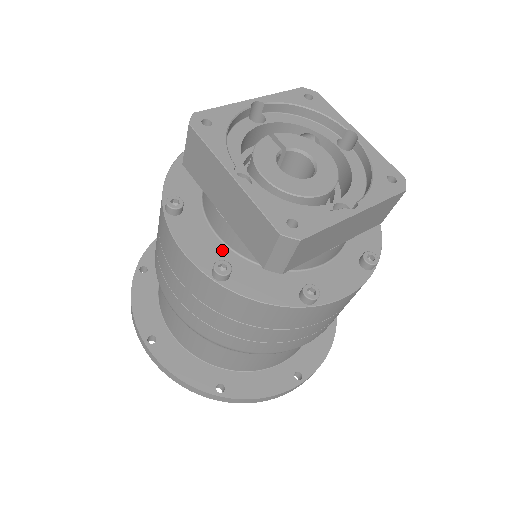
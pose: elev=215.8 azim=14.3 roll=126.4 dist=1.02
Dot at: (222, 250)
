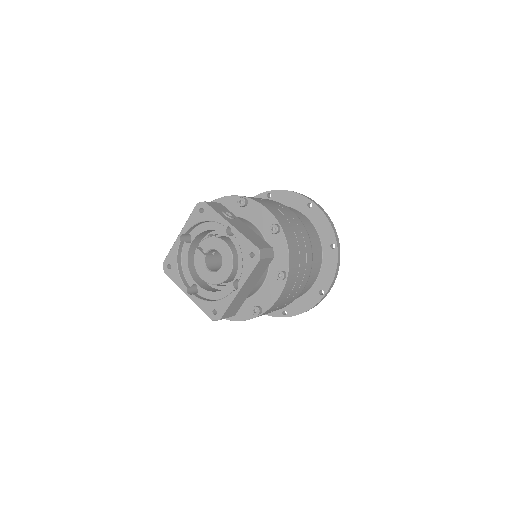
Dot at: occluded
